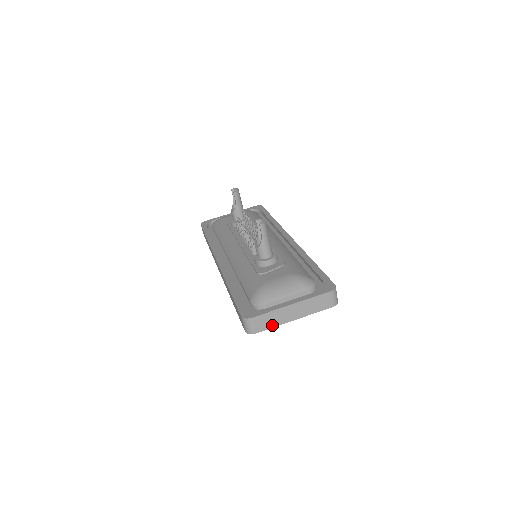
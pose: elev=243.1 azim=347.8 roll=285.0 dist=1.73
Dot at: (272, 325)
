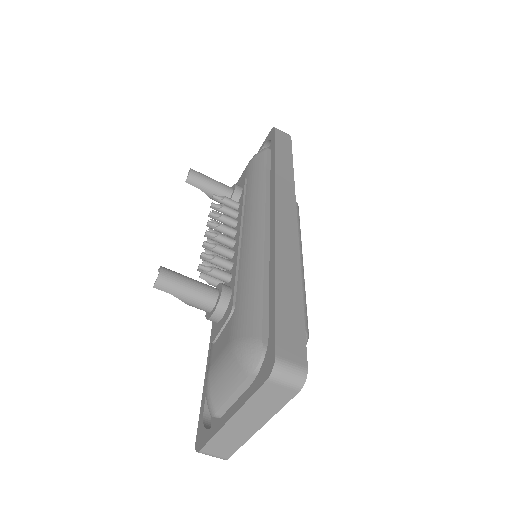
Dot at: (236, 445)
